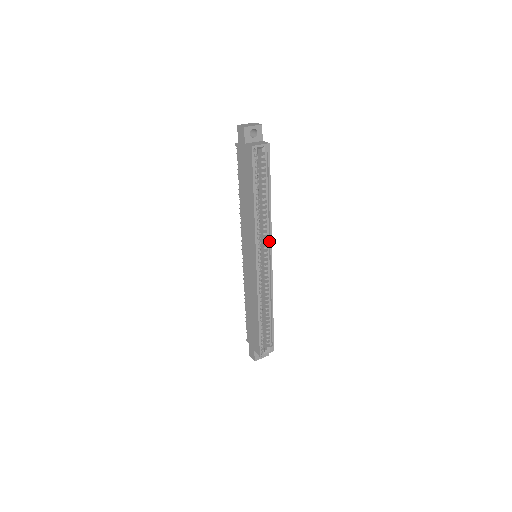
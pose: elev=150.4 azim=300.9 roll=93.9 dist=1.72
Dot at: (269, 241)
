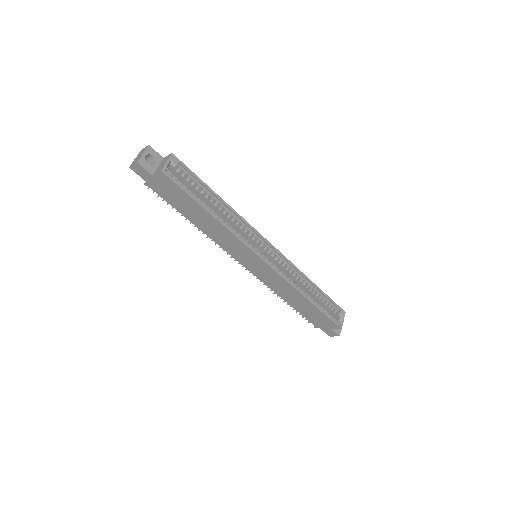
Dot at: (254, 233)
